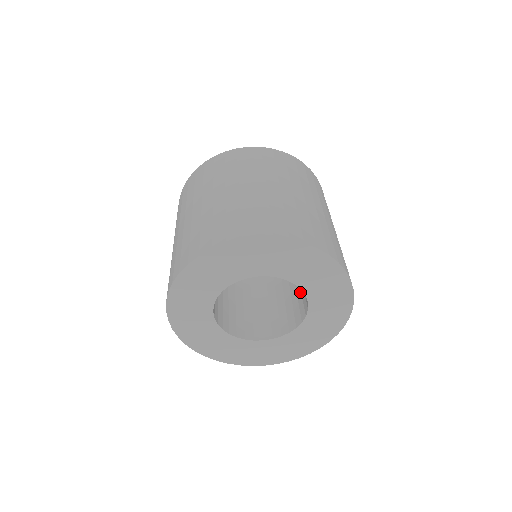
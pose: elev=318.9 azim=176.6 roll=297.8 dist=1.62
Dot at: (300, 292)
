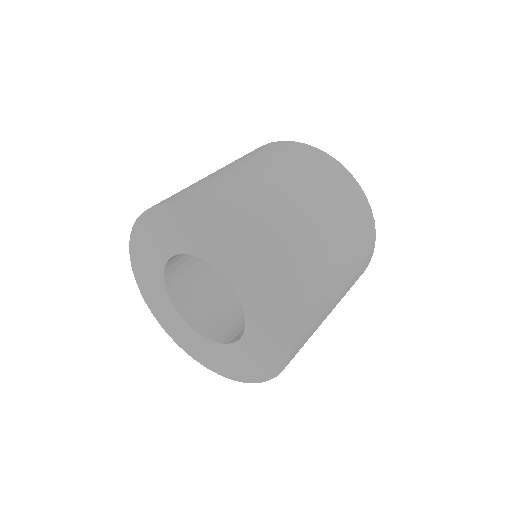
Dot at: occluded
